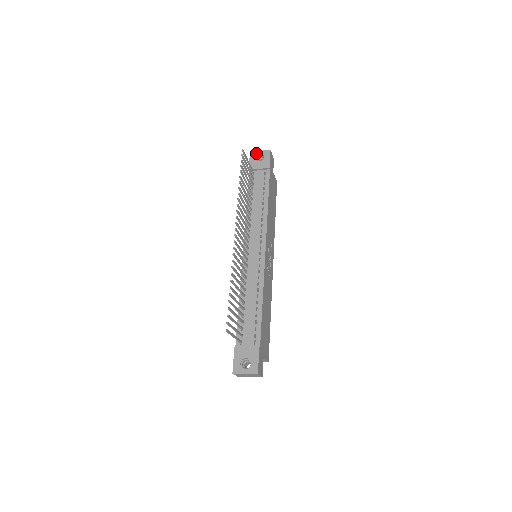
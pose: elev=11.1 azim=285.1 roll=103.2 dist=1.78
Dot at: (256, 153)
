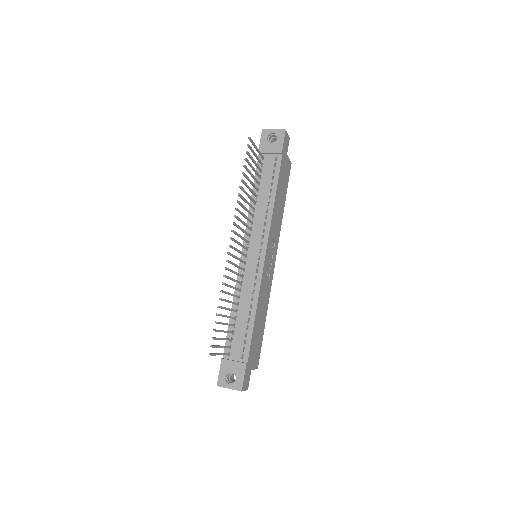
Dot at: (269, 131)
